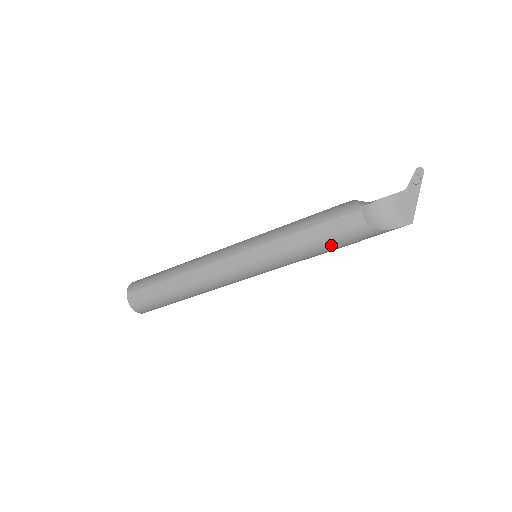
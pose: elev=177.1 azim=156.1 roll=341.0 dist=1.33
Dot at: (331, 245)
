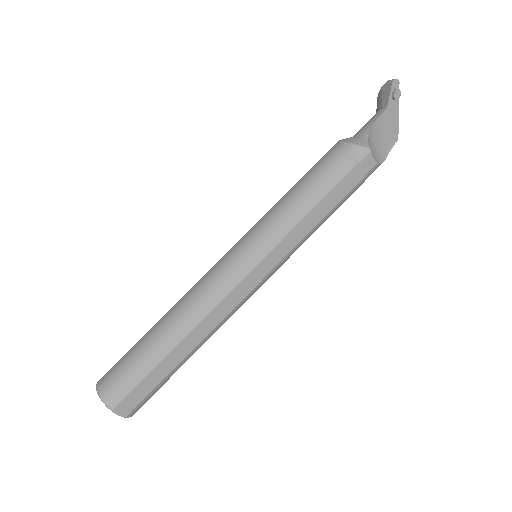
Dot at: occluded
